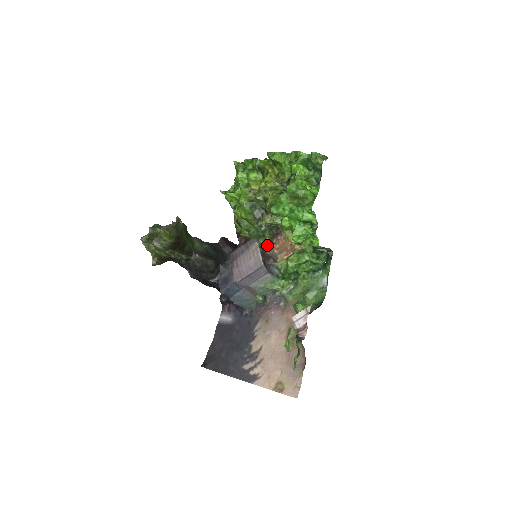
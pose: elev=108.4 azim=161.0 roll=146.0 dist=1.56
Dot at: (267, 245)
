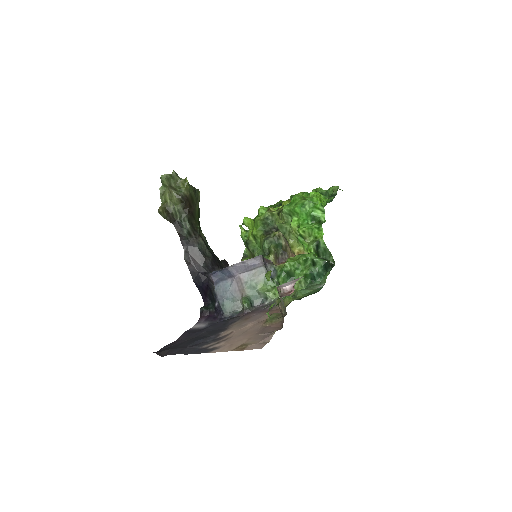
Dot at: occluded
